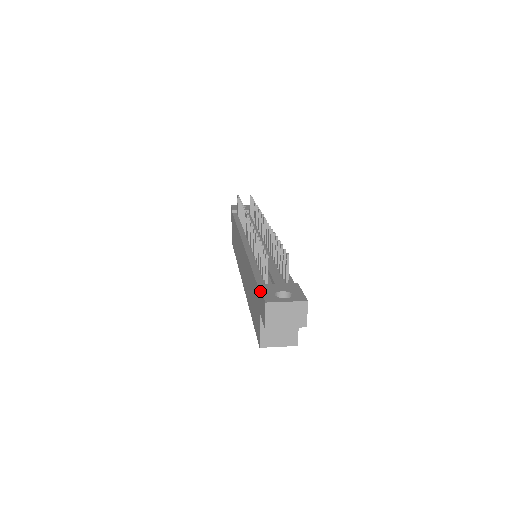
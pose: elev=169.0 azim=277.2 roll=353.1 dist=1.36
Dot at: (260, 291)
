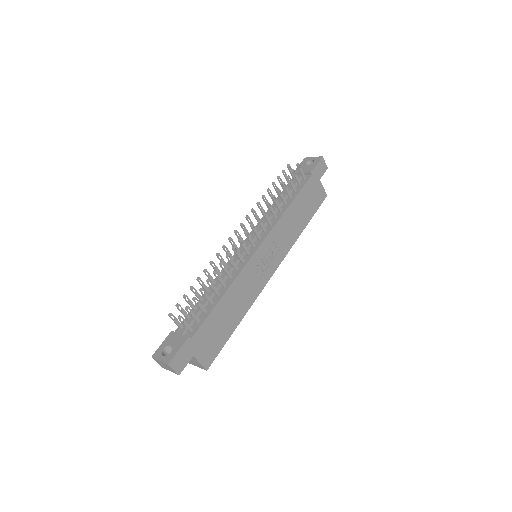
Dot at: (167, 338)
